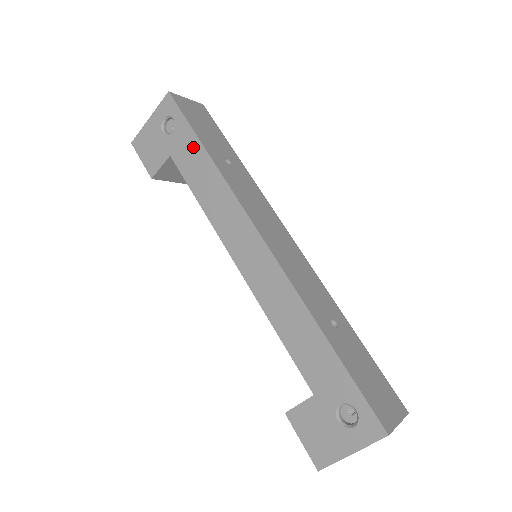
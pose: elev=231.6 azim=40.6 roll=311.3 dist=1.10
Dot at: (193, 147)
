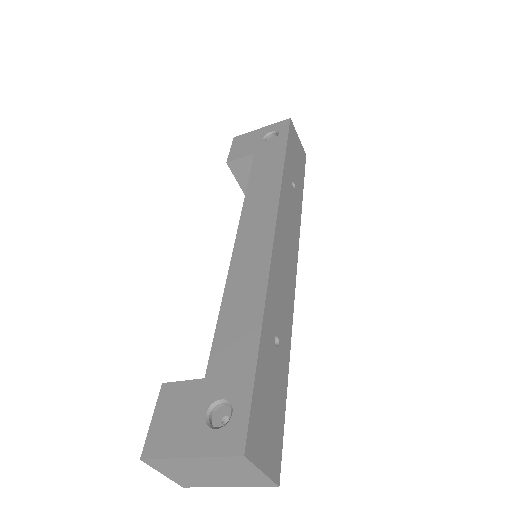
Dot at: (277, 154)
